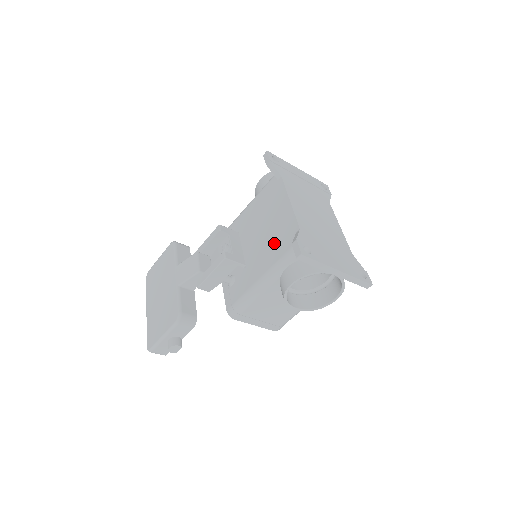
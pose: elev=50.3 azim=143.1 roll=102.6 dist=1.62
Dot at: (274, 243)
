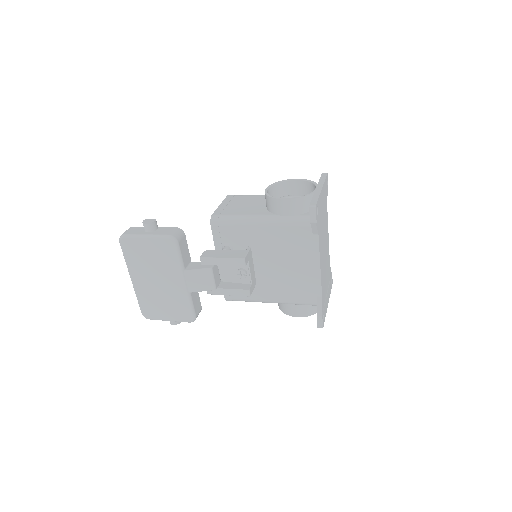
Dot at: (292, 287)
